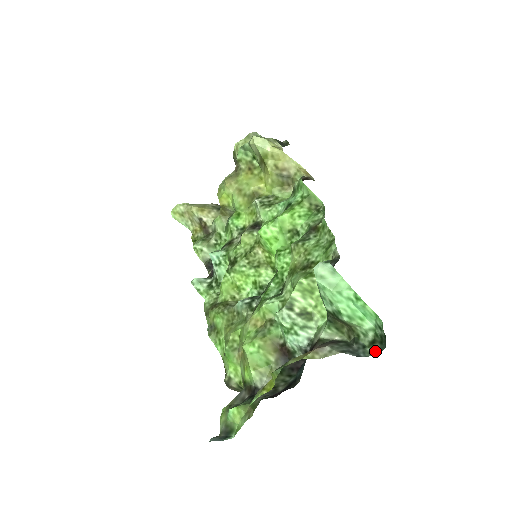
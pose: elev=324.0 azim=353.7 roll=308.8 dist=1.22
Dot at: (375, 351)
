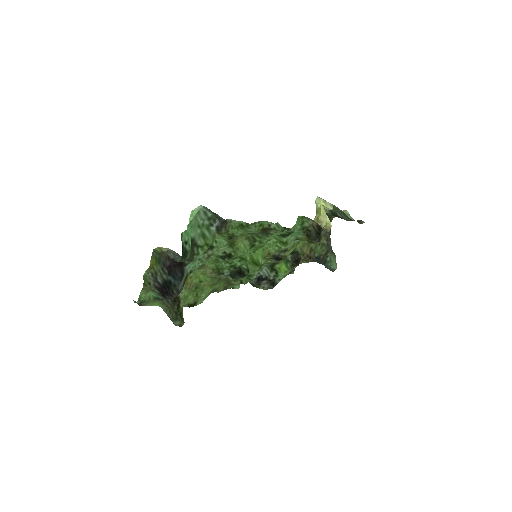
Dot at: (182, 261)
